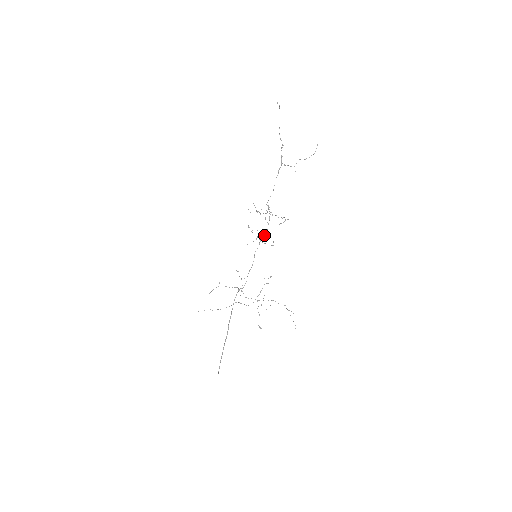
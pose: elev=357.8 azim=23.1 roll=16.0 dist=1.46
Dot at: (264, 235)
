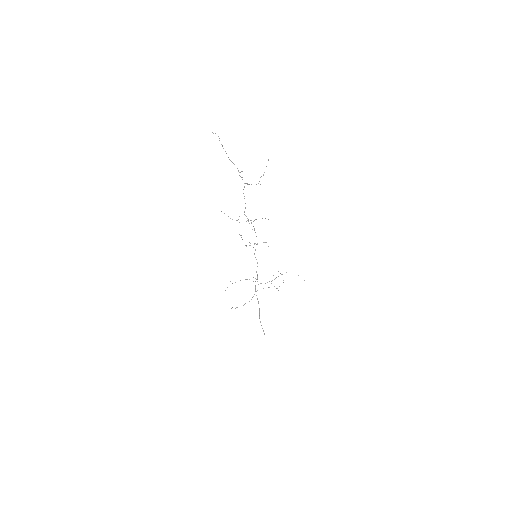
Dot at: occluded
